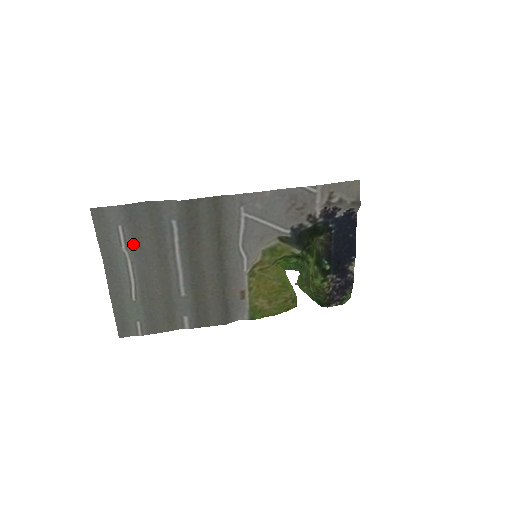
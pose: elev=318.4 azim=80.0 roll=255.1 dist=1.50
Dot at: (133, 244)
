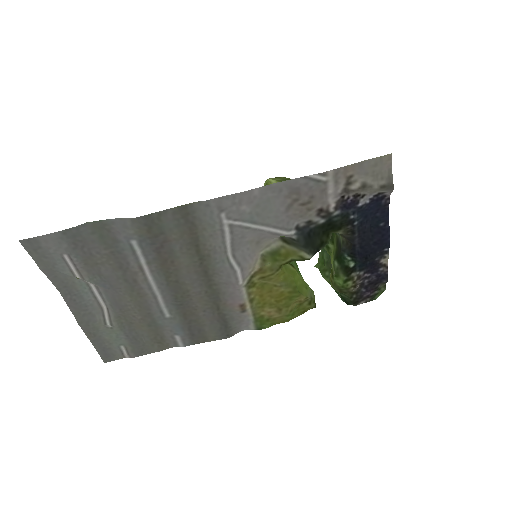
Dot at: (89, 272)
